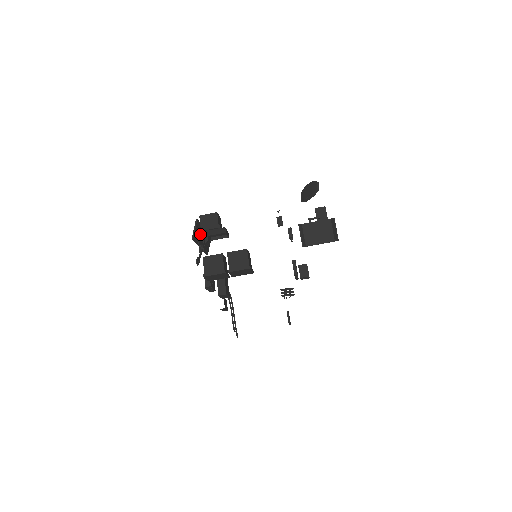
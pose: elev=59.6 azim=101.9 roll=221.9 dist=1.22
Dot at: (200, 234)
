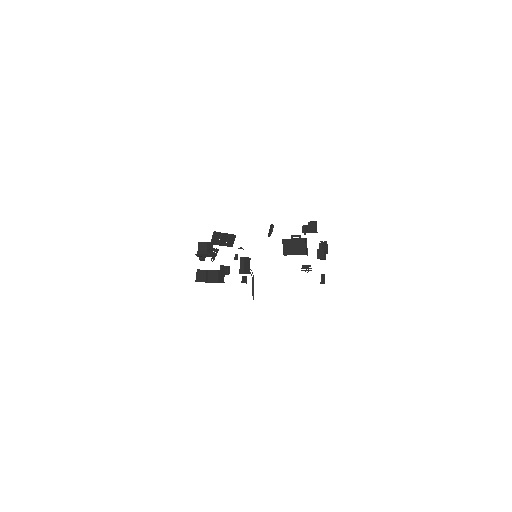
Dot at: (196, 255)
